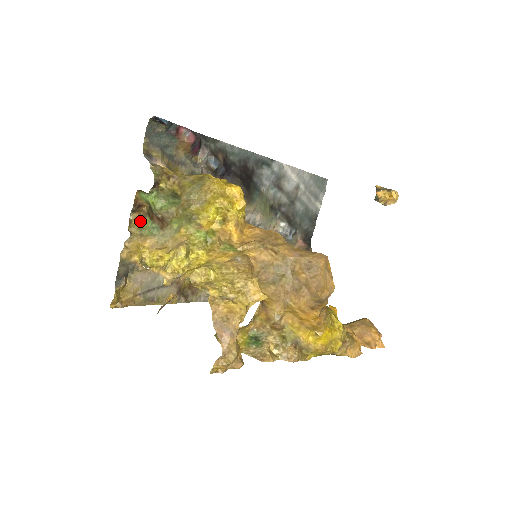
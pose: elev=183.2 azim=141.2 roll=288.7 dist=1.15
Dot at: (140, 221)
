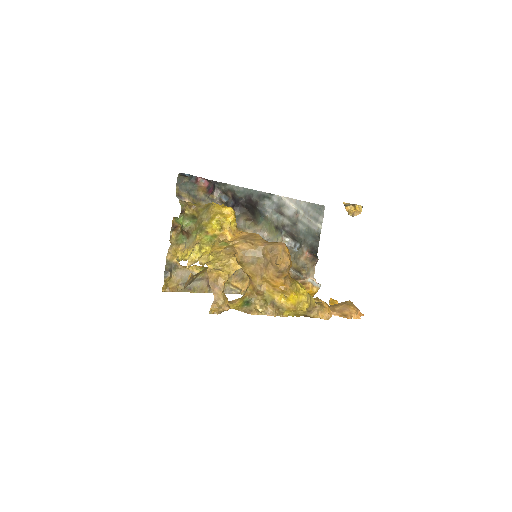
Dot at: (177, 236)
